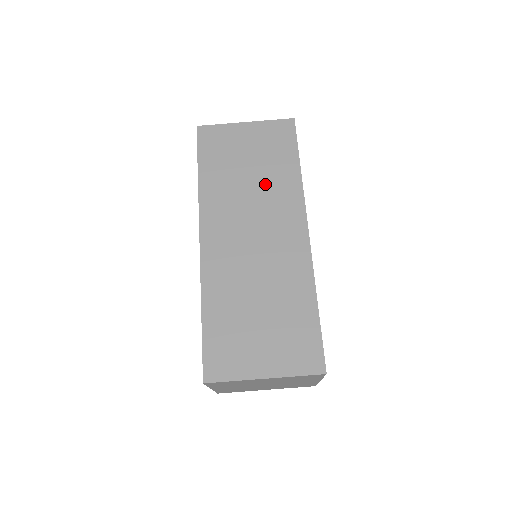
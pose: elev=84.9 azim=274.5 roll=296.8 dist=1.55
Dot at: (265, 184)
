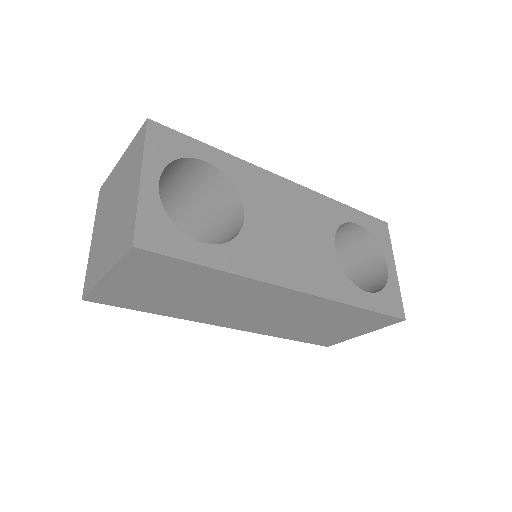
Dot at: (211, 293)
